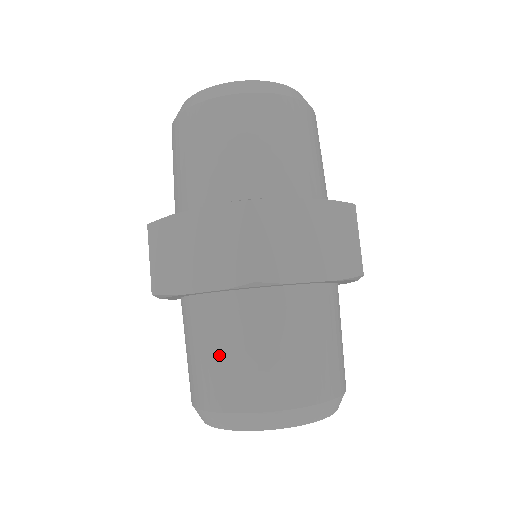
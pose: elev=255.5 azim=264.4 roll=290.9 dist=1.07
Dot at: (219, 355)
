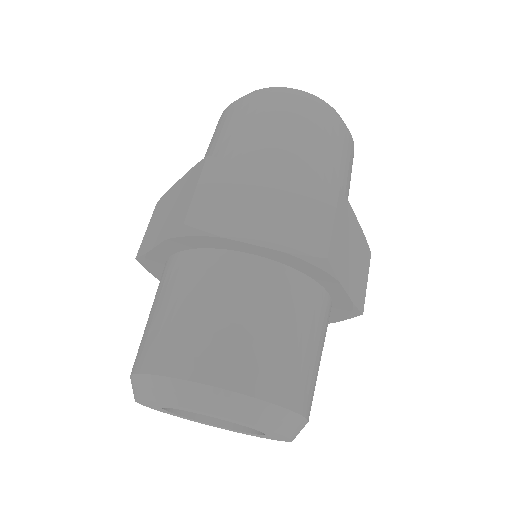
Dot at: (237, 320)
